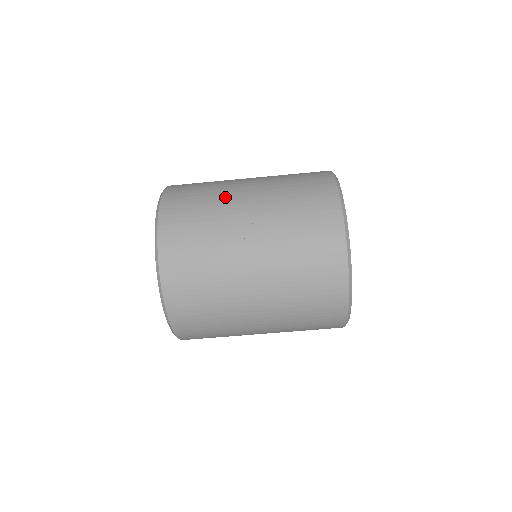
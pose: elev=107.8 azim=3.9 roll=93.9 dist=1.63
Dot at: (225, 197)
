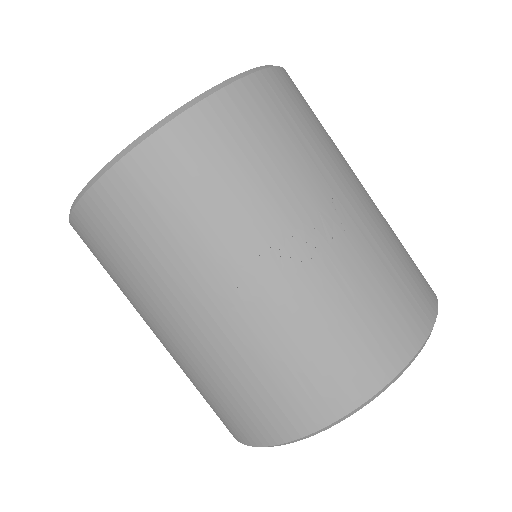
Dot at: (316, 179)
